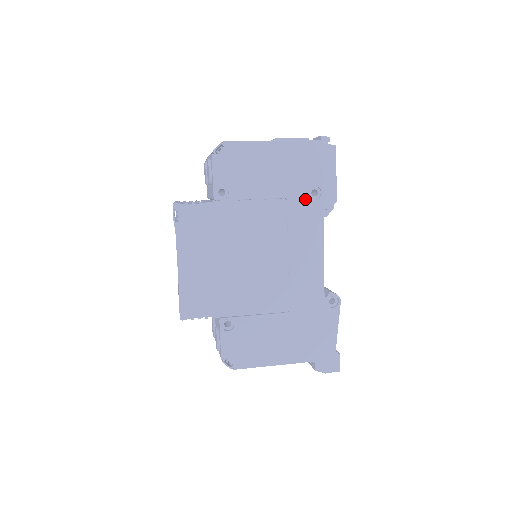
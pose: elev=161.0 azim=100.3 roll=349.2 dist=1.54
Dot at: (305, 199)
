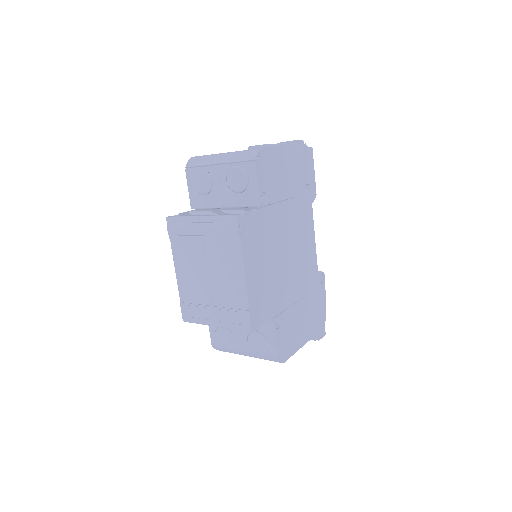
Dot at: (304, 196)
